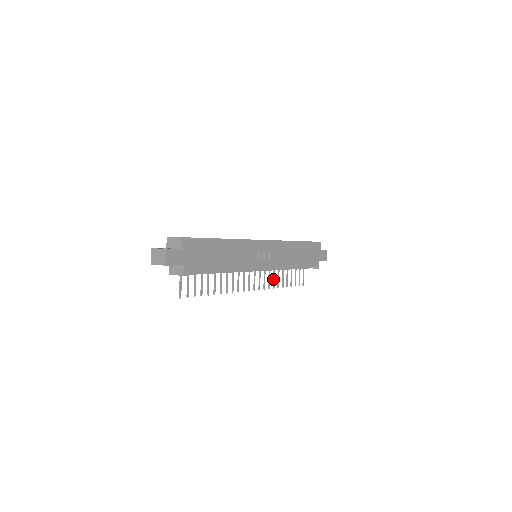
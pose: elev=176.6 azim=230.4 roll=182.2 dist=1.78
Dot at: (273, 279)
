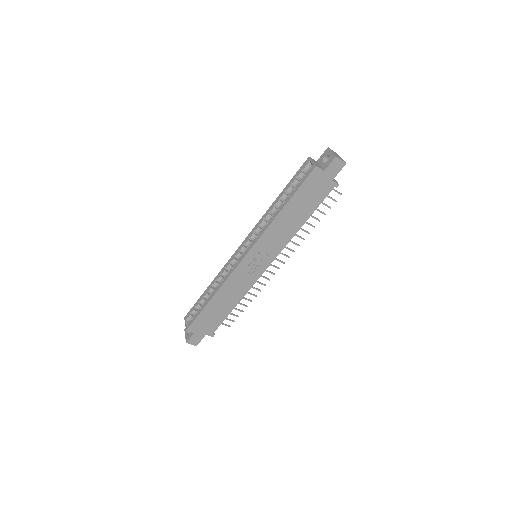
Dot at: occluded
